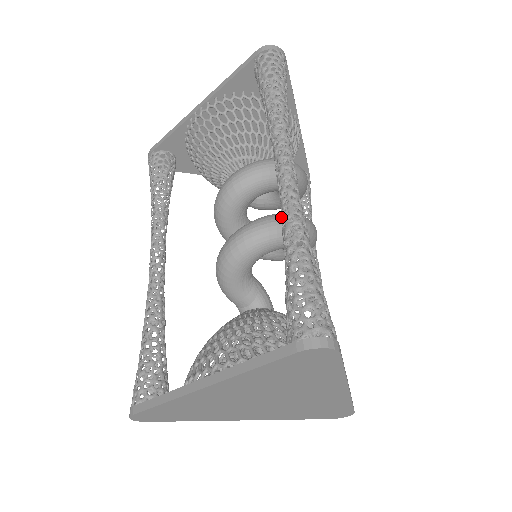
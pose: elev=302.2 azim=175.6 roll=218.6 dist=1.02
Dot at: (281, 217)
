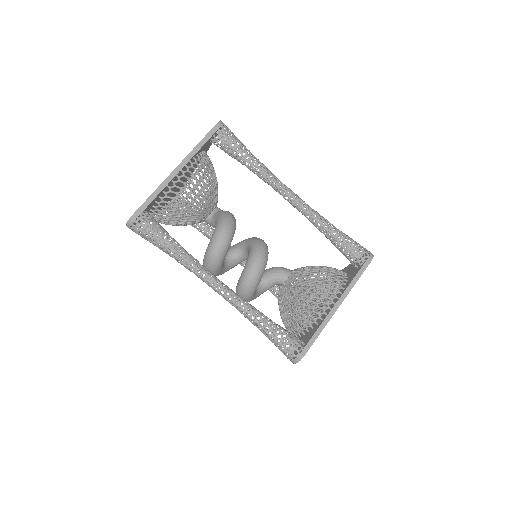
Dot at: (240, 309)
